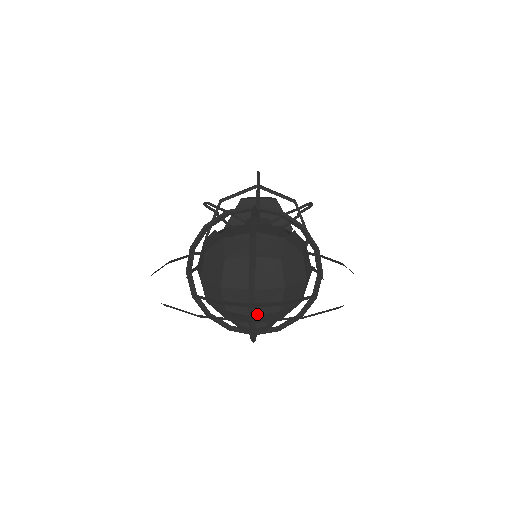
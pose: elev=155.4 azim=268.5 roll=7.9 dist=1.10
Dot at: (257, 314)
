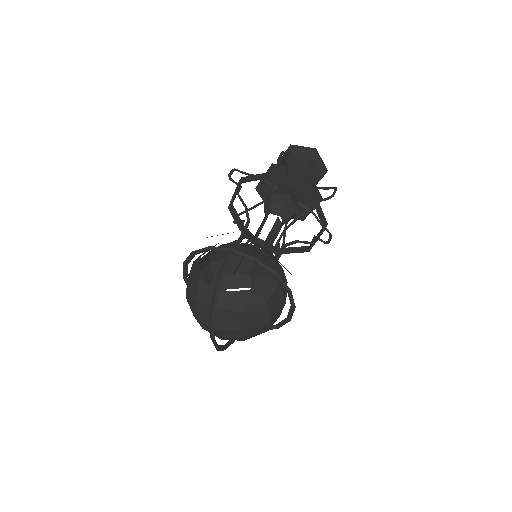
Dot at: (225, 339)
